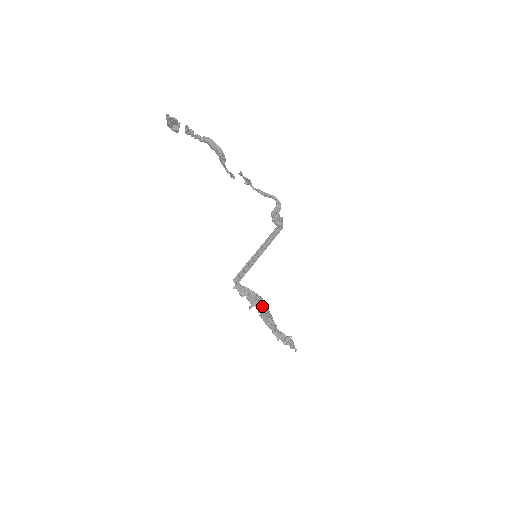
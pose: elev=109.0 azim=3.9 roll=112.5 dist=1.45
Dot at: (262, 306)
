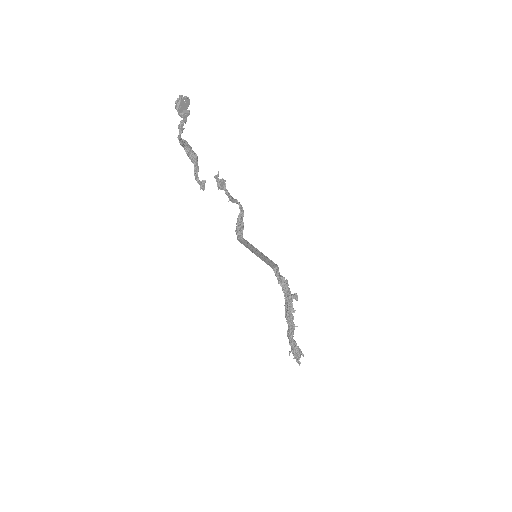
Dot at: (291, 296)
